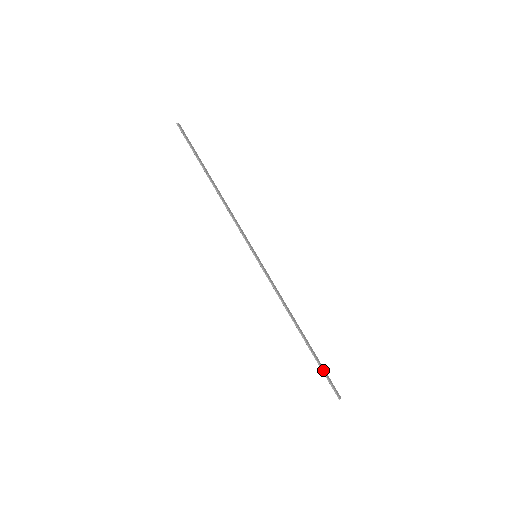
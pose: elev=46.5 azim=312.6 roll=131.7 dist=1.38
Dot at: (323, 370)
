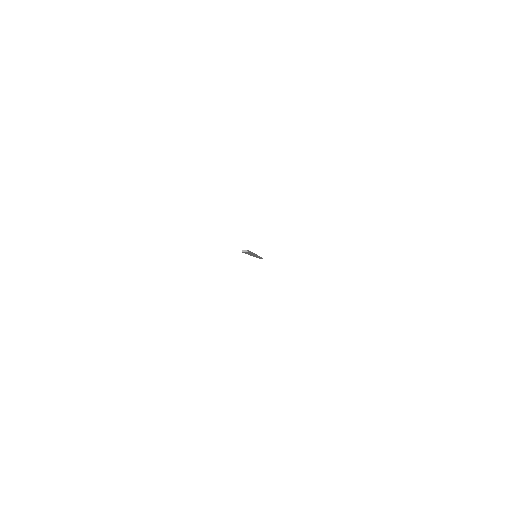
Dot at: occluded
